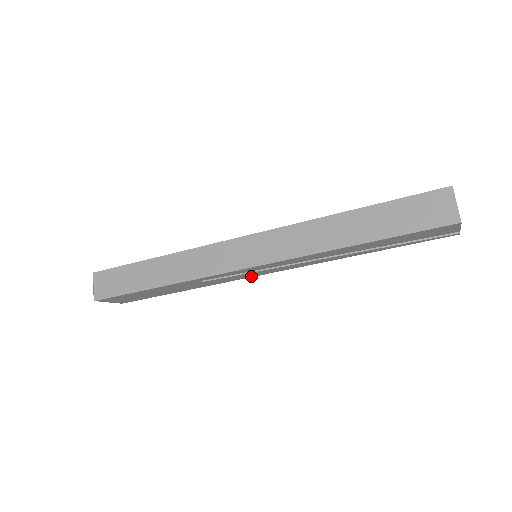
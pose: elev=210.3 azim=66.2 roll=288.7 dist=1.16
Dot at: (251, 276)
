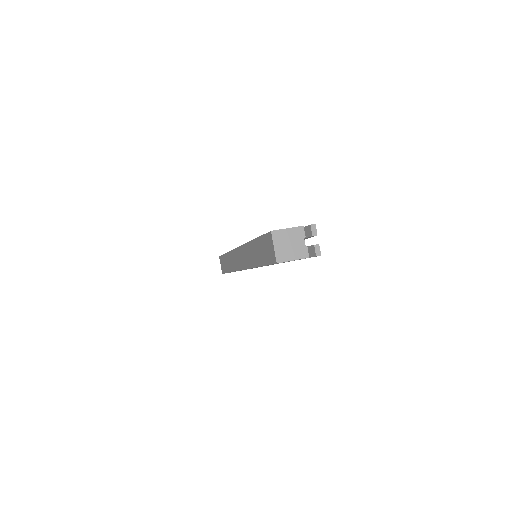
Dot at: (268, 265)
